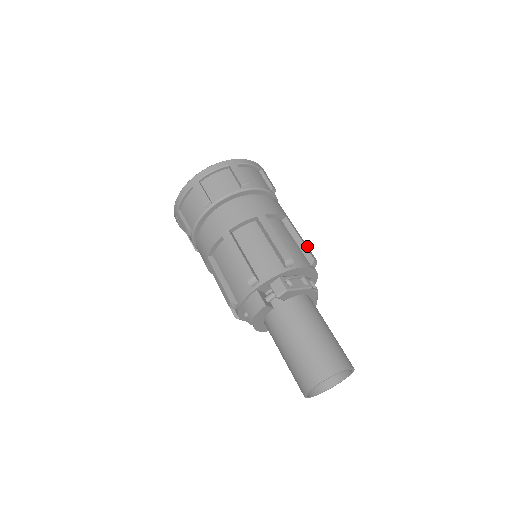
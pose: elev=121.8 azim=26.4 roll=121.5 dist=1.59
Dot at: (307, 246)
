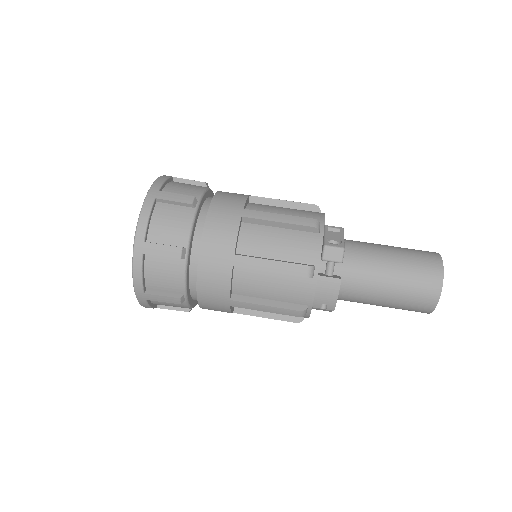
Dot at: occluded
